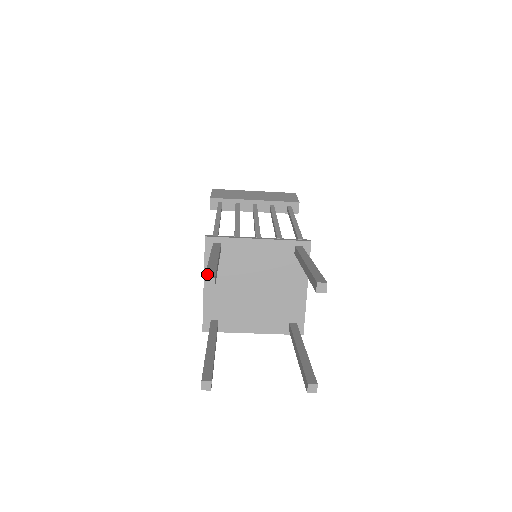
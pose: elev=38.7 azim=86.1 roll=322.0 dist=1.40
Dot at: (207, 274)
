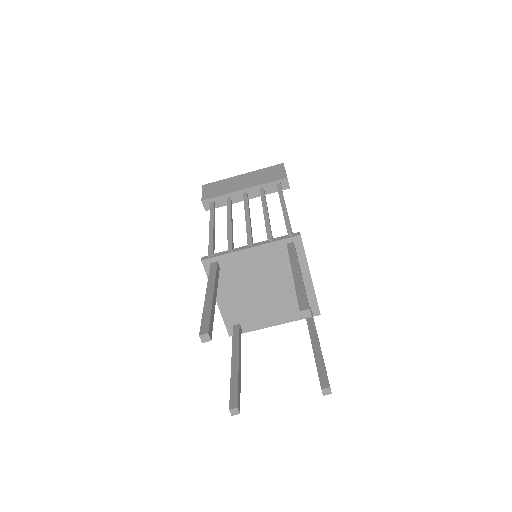
Dot at: (202, 328)
